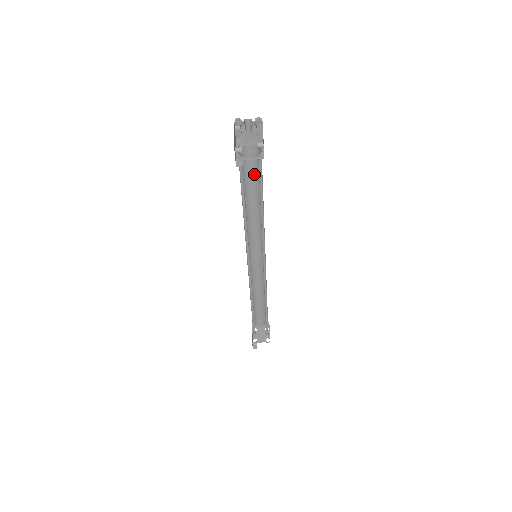
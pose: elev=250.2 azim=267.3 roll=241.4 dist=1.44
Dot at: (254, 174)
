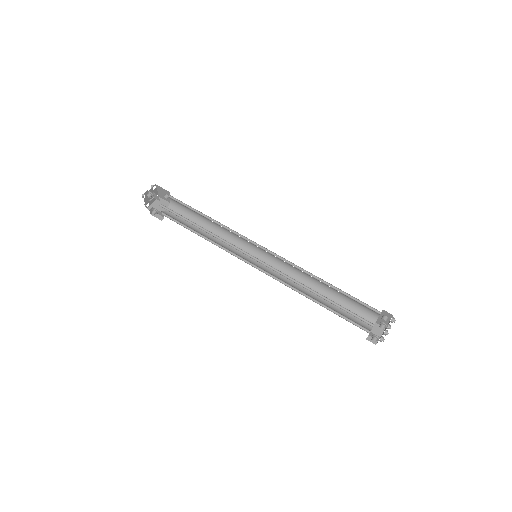
Dot at: occluded
